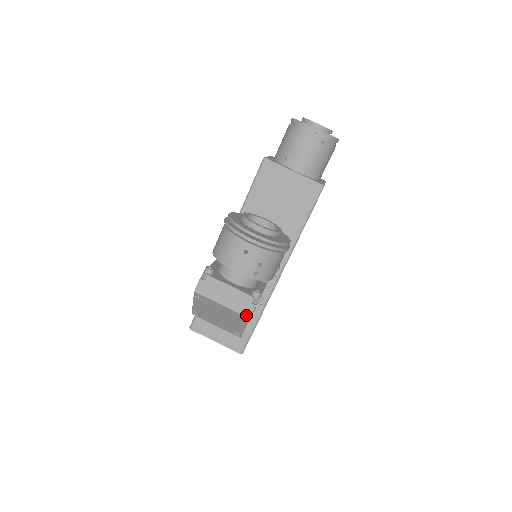
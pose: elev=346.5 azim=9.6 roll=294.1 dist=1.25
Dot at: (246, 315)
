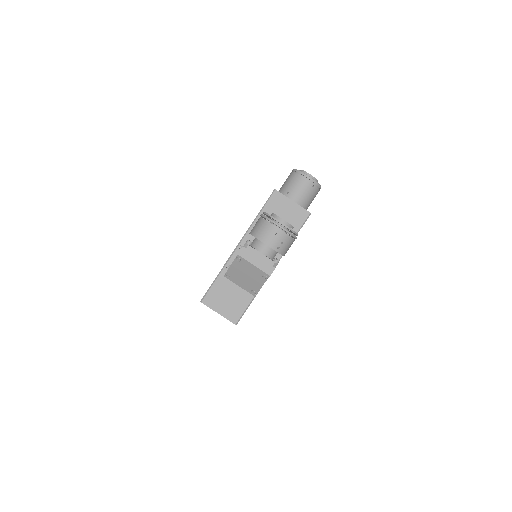
Dot at: (268, 273)
